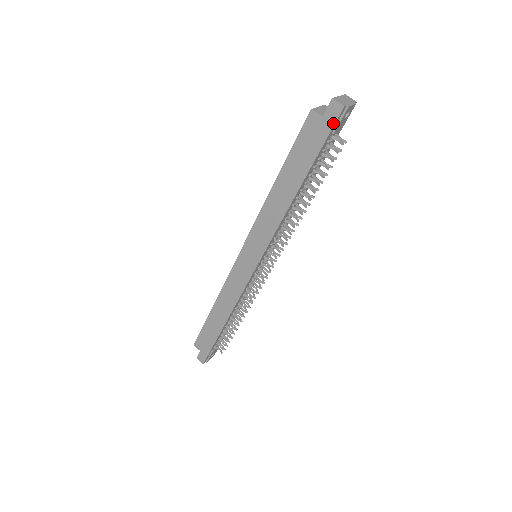
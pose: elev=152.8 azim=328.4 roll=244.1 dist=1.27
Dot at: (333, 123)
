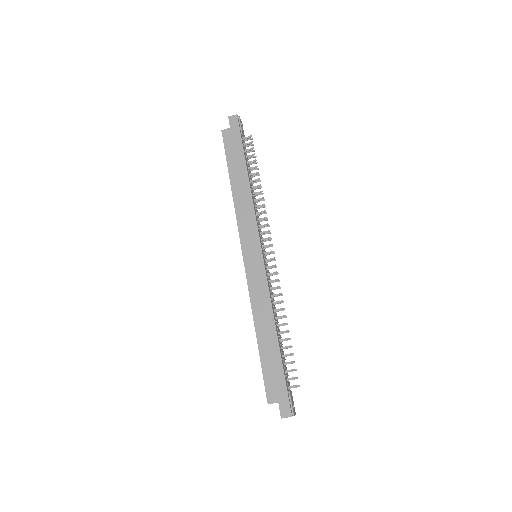
Dot at: (238, 125)
